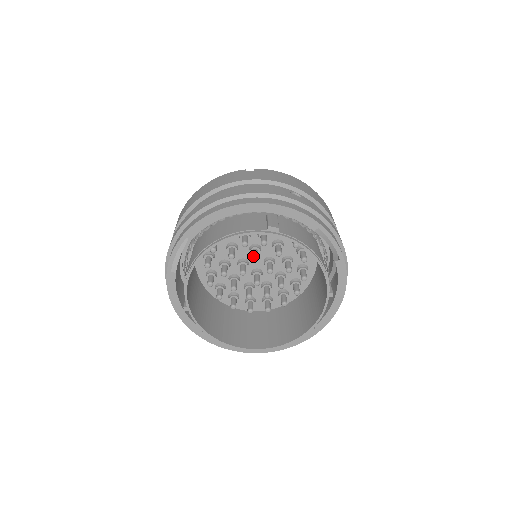
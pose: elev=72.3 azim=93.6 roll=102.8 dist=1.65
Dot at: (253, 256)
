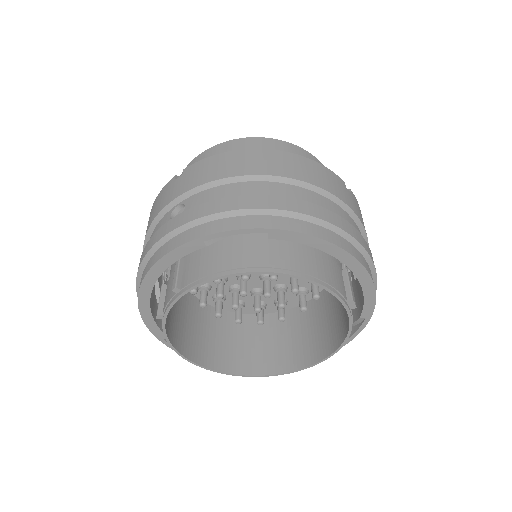
Dot at: (275, 276)
